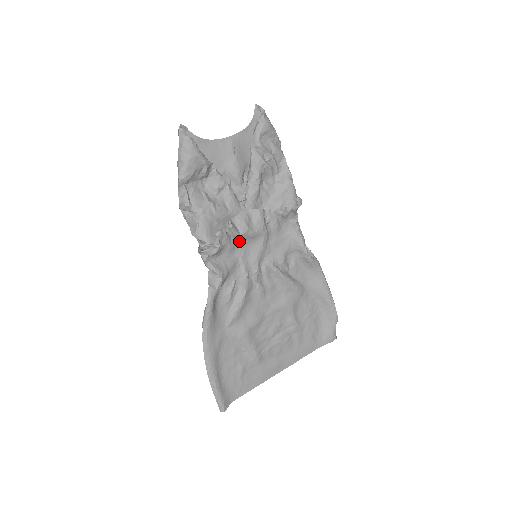
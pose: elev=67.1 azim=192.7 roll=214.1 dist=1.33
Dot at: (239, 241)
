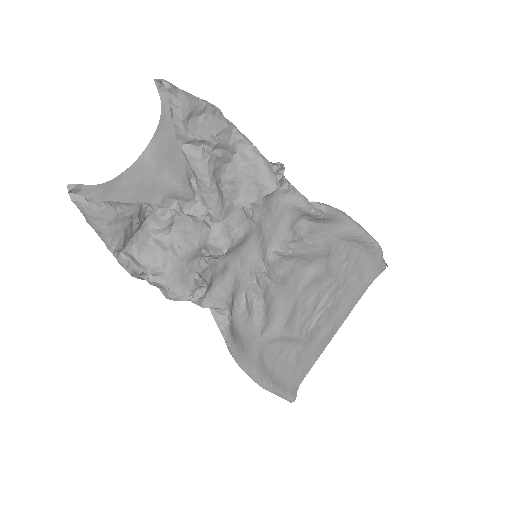
Dot at: (227, 256)
